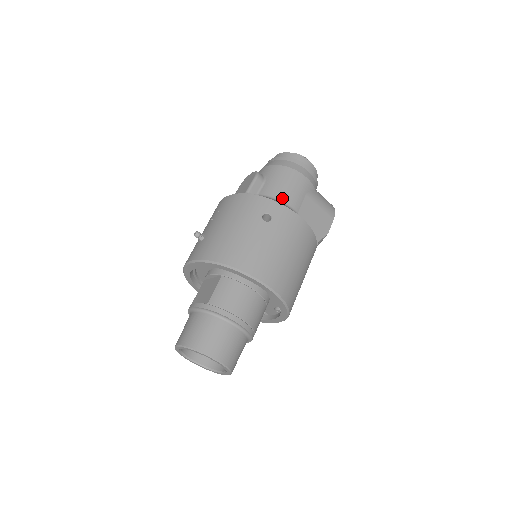
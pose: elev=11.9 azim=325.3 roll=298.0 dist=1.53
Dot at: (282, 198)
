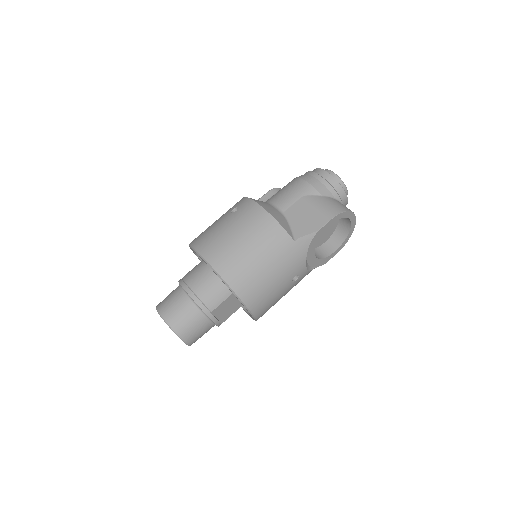
Dot at: (273, 201)
